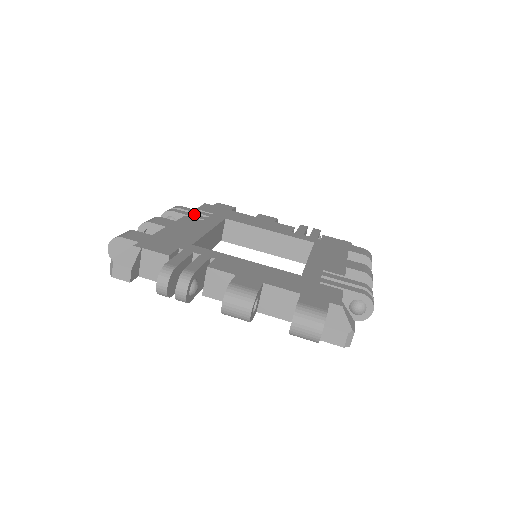
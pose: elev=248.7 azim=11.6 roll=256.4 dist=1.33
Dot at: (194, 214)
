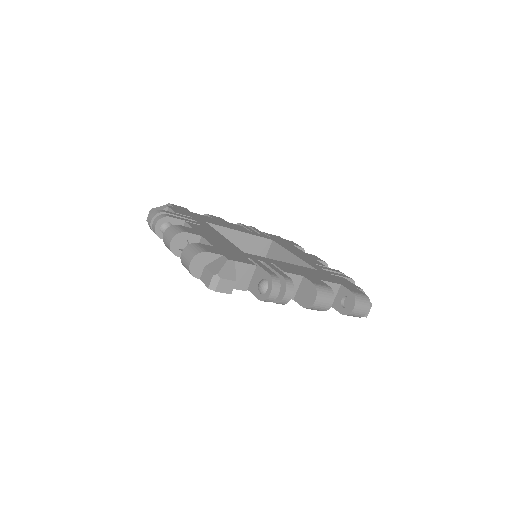
Dot at: (186, 219)
